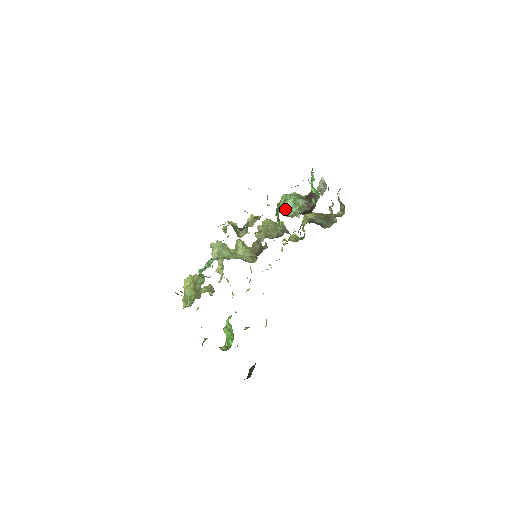
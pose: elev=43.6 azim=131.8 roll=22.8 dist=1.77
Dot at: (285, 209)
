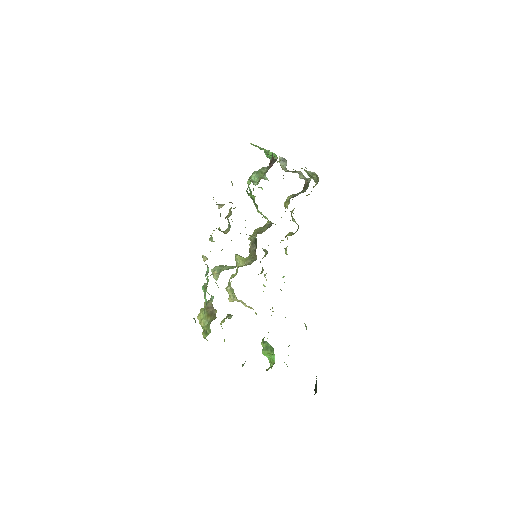
Dot at: (251, 181)
